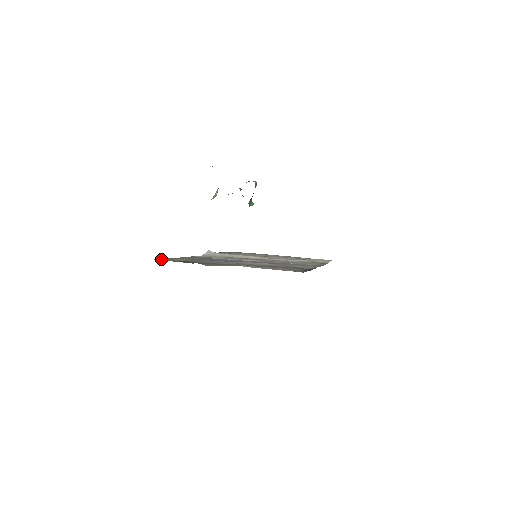
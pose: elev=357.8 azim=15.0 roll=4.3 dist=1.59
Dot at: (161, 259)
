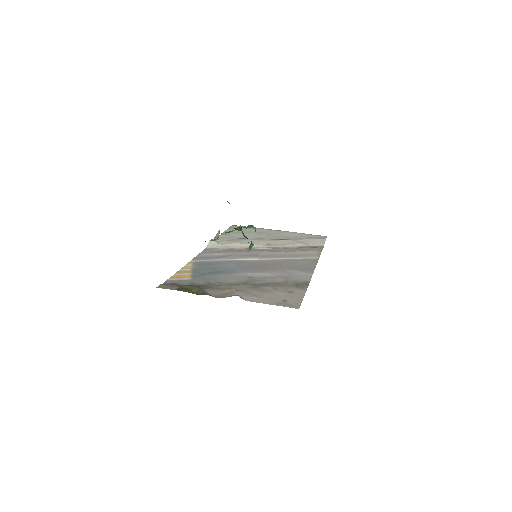
Dot at: (171, 289)
